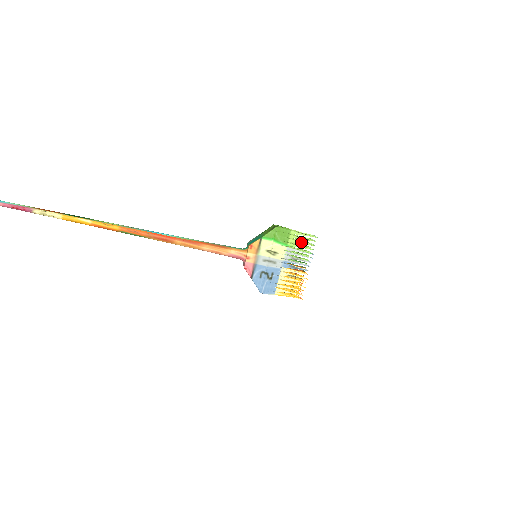
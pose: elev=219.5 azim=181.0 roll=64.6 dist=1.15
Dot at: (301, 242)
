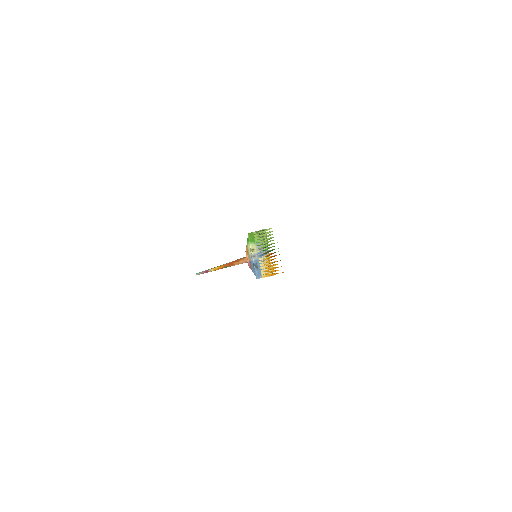
Dot at: (258, 237)
